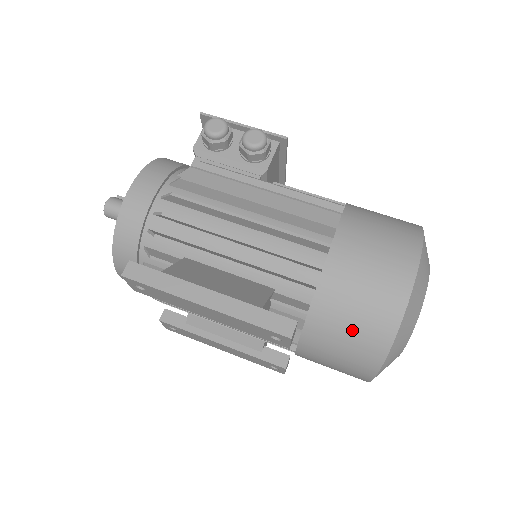
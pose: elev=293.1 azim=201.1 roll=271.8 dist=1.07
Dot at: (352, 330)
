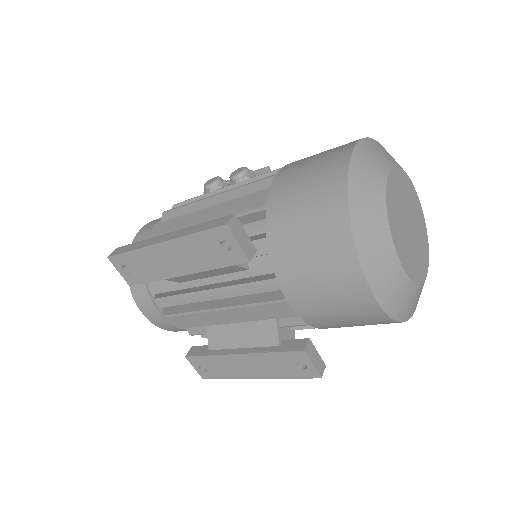
Dot at: (308, 221)
